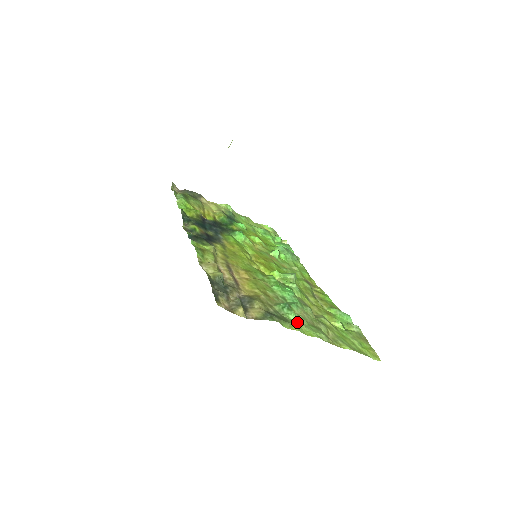
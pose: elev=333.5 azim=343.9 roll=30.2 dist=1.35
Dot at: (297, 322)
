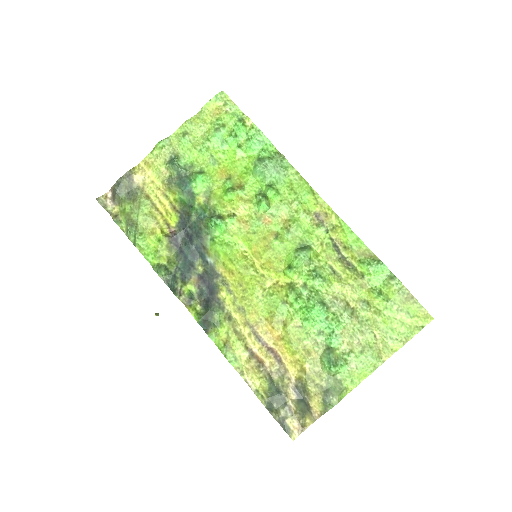
Dot at: (348, 370)
